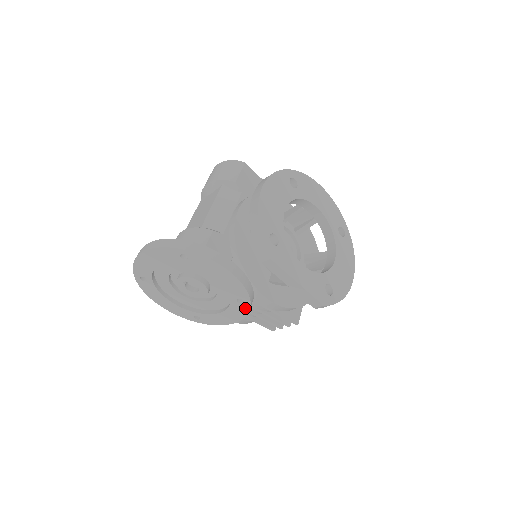
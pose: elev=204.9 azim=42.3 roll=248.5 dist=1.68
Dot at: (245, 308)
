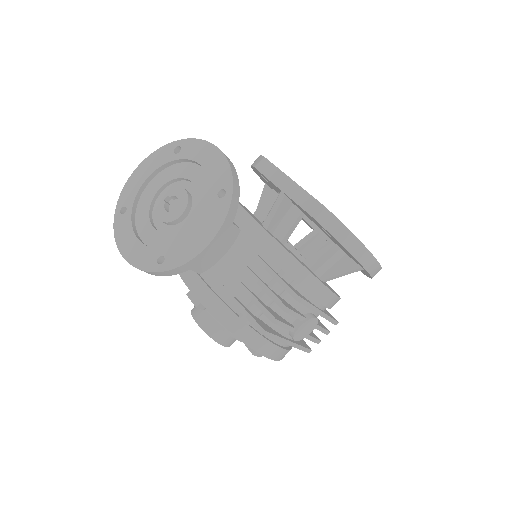
Dot at: (225, 205)
